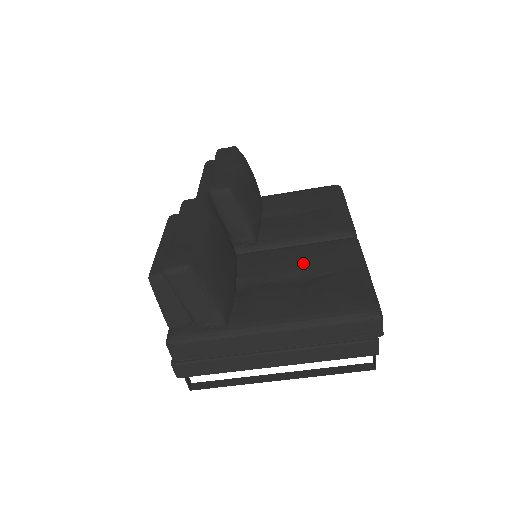
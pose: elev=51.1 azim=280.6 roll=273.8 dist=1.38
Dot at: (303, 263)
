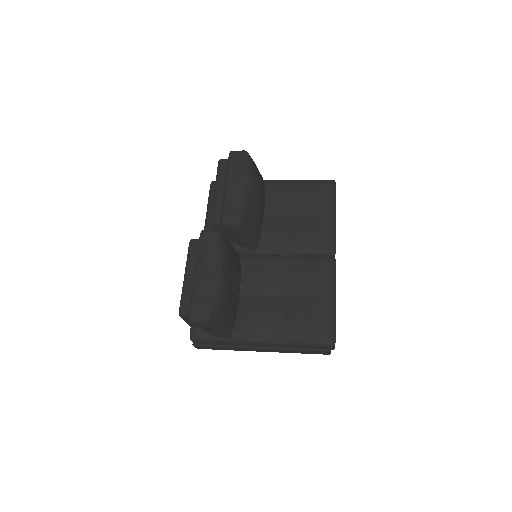
Dot at: (290, 280)
